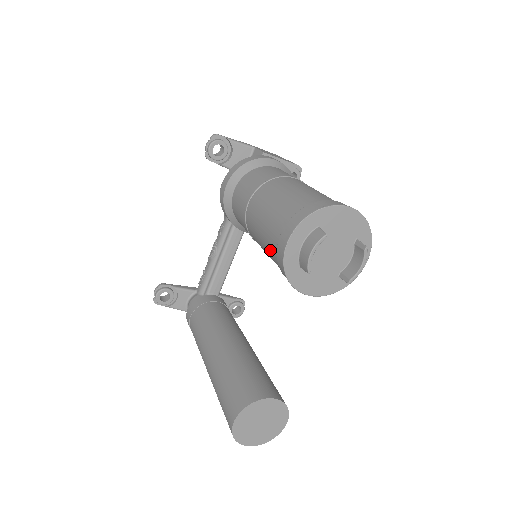
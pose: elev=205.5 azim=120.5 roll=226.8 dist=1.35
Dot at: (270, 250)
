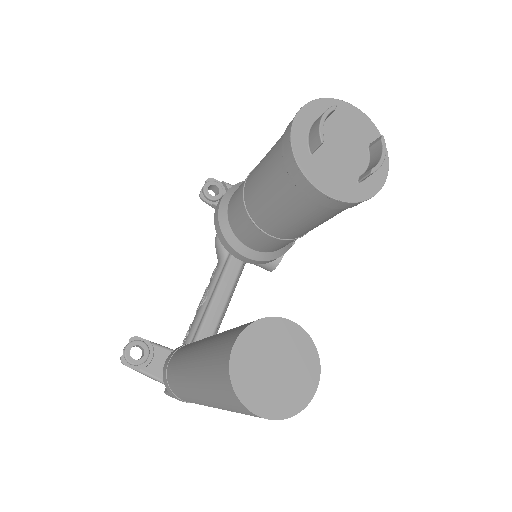
Dot at: (274, 171)
